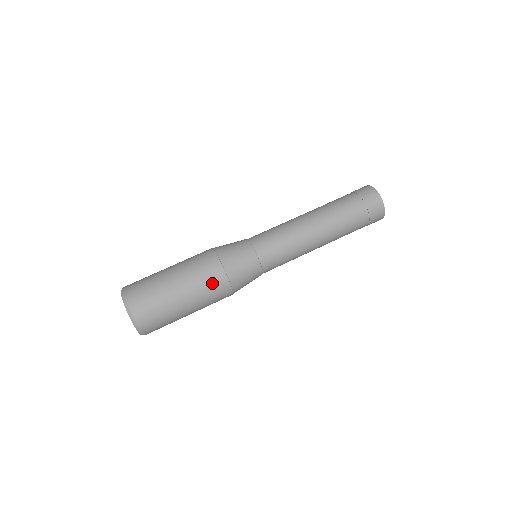
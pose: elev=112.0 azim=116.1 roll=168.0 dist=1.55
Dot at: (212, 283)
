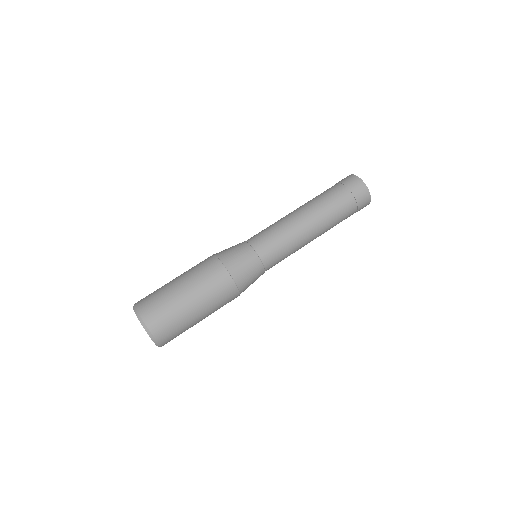
Dot at: (223, 294)
